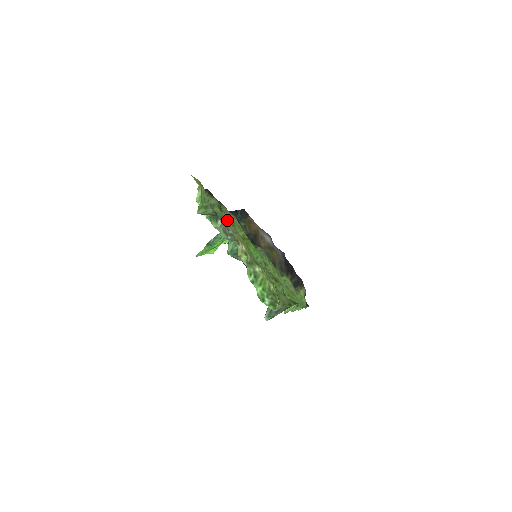
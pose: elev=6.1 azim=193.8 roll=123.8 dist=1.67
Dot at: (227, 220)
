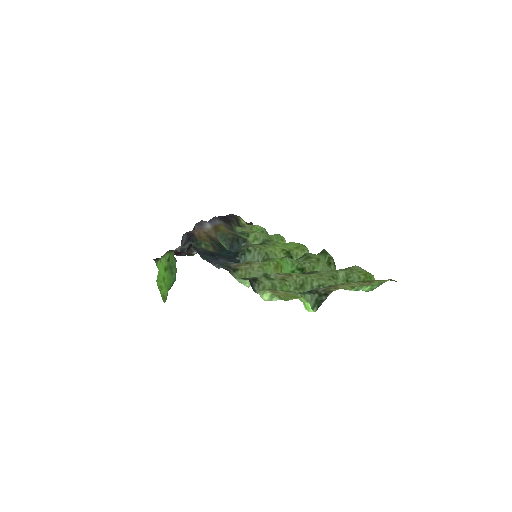
Dot at: (285, 278)
